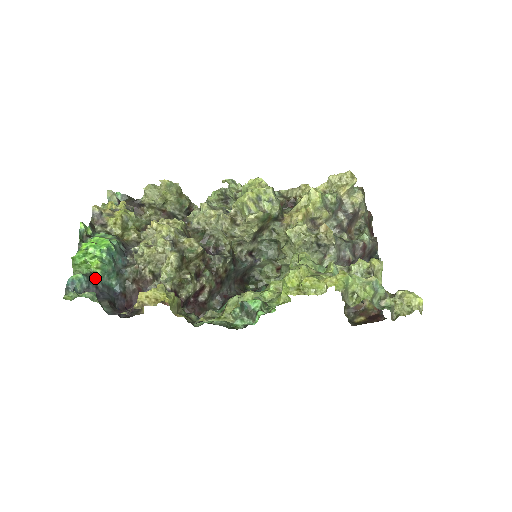
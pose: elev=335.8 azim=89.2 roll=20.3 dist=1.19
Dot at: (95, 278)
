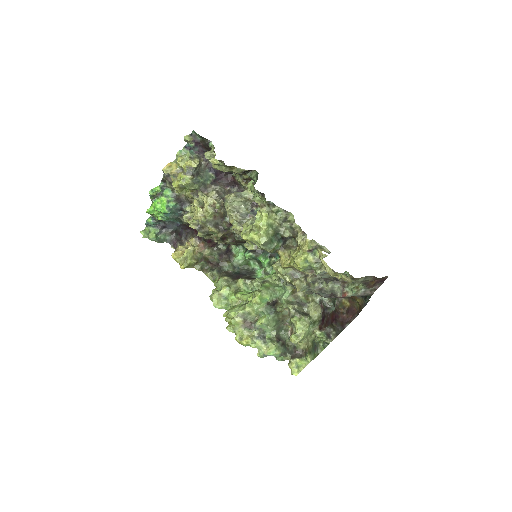
Dot at: (162, 220)
